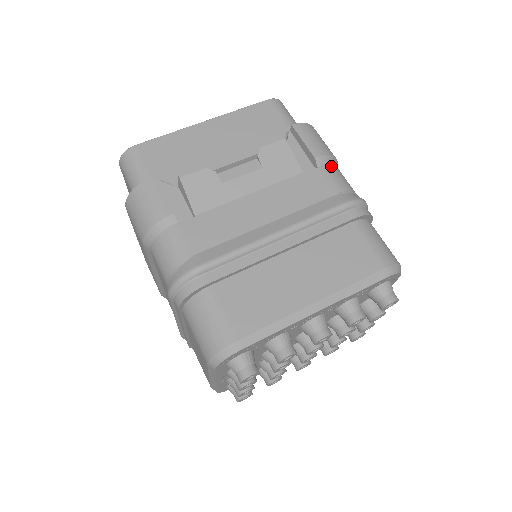
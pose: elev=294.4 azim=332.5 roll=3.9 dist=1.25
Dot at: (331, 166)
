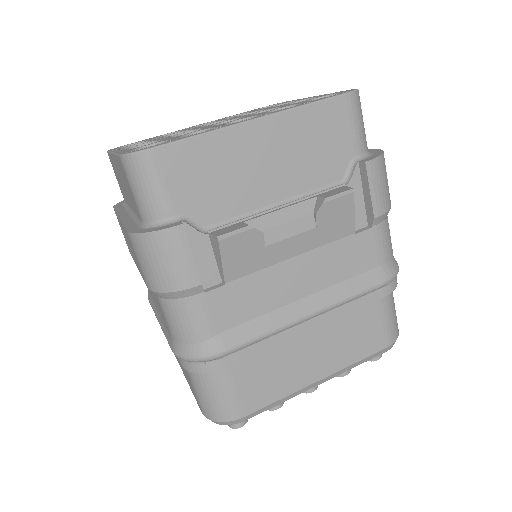
Dot at: (385, 223)
